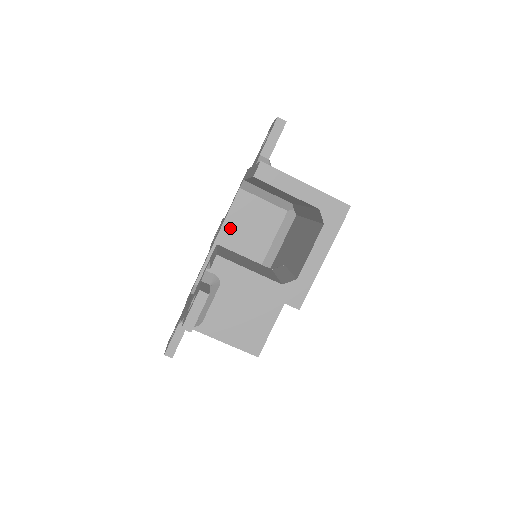
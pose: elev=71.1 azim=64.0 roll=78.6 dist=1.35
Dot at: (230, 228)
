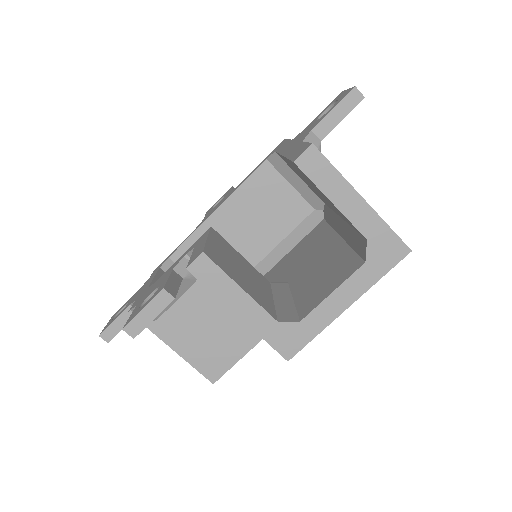
Dot at: (236, 205)
